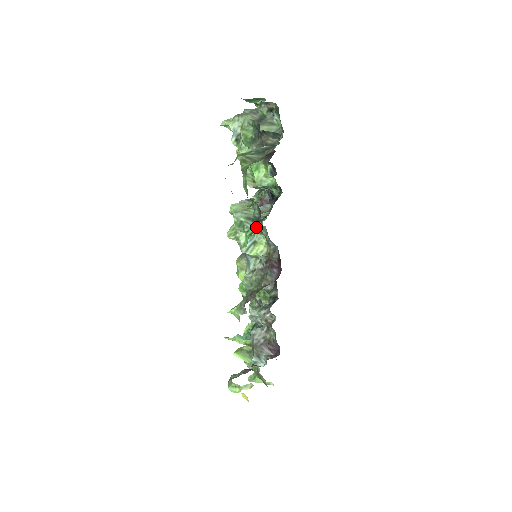
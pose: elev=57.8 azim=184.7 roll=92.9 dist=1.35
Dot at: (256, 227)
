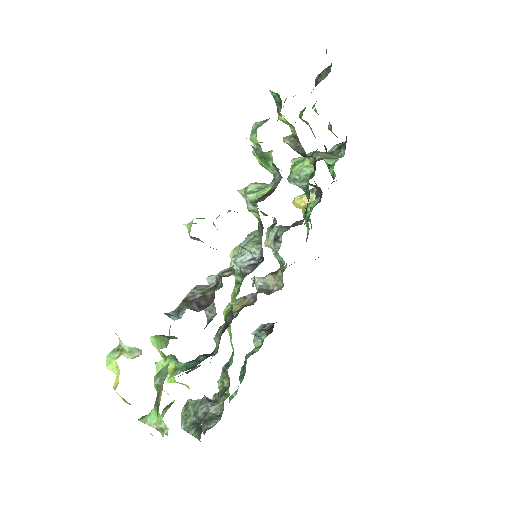
Dot at: occluded
